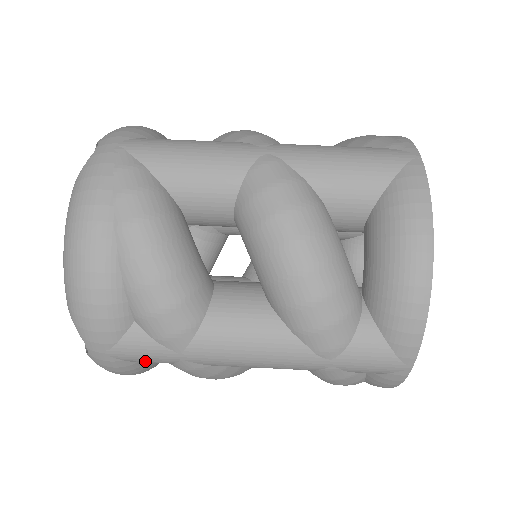
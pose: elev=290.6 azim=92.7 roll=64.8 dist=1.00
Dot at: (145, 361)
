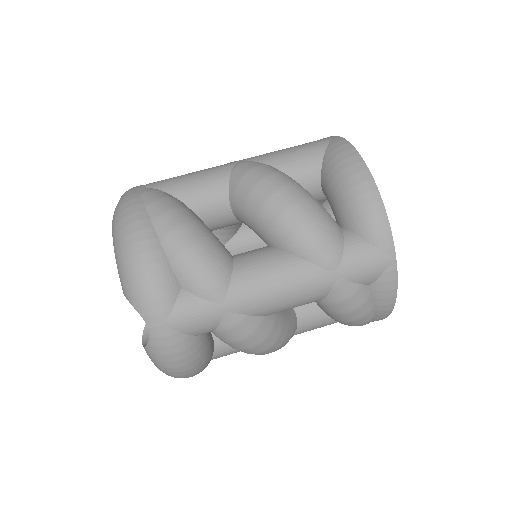
Dot at: (197, 326)
